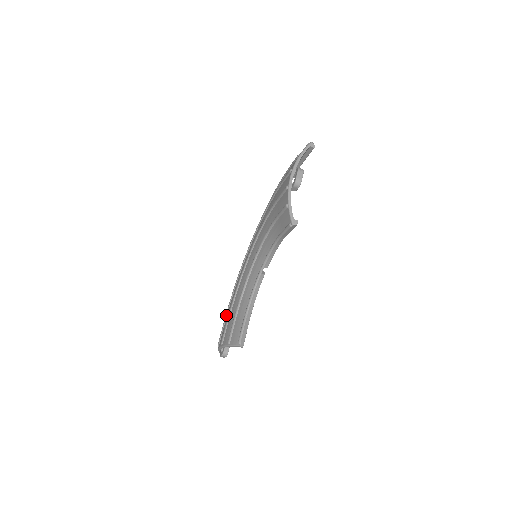
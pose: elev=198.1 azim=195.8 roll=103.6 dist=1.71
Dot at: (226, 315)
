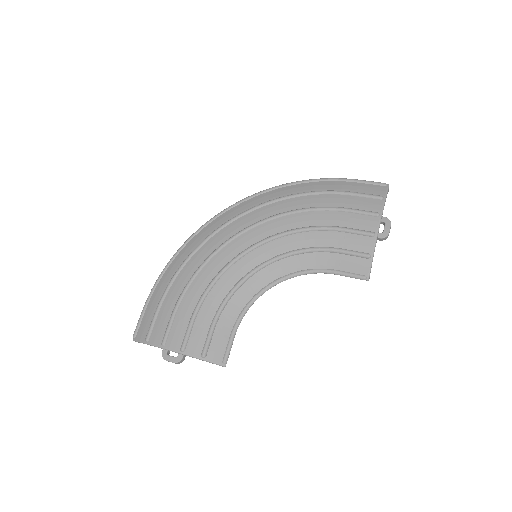
Dot at: (179, 305)
